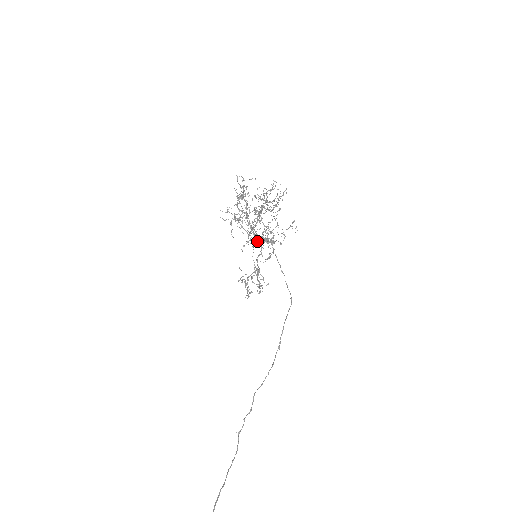
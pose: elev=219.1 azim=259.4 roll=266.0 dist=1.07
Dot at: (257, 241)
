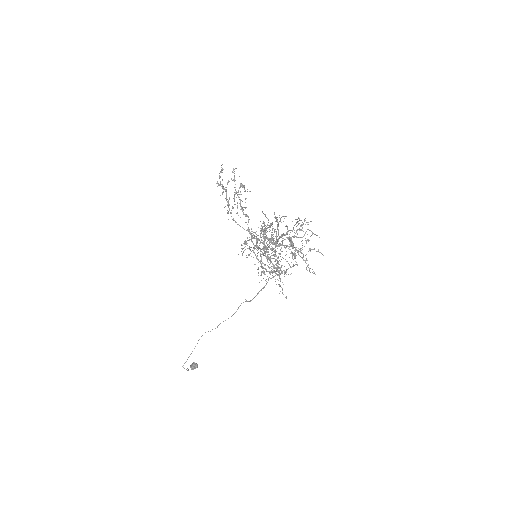
Dot at: (264, 252)
